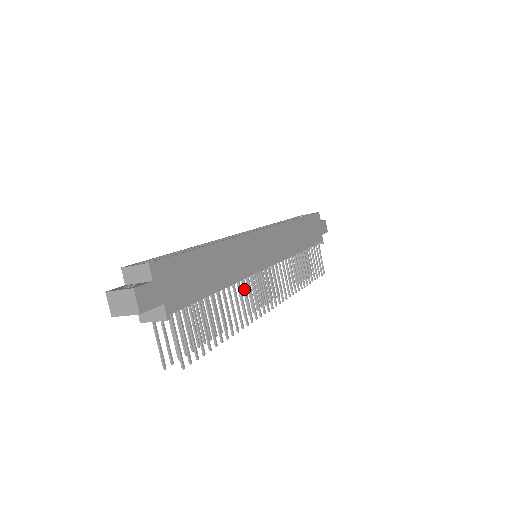
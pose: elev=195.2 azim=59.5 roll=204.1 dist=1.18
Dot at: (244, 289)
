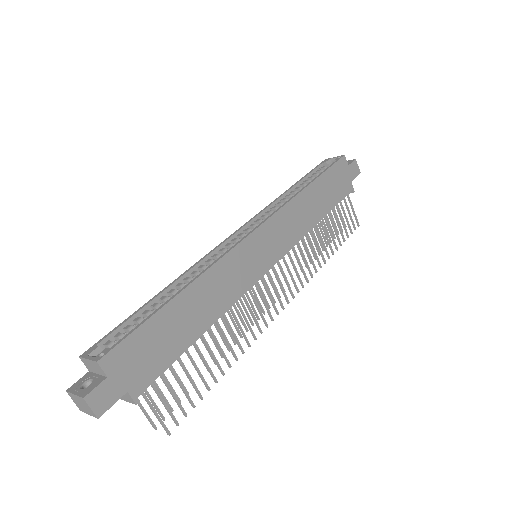
Dot at: occluded
